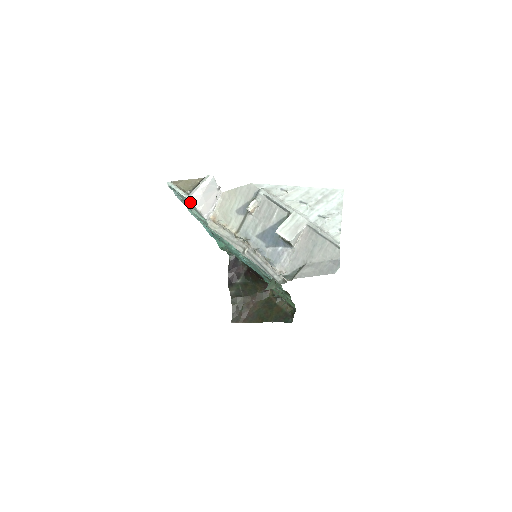
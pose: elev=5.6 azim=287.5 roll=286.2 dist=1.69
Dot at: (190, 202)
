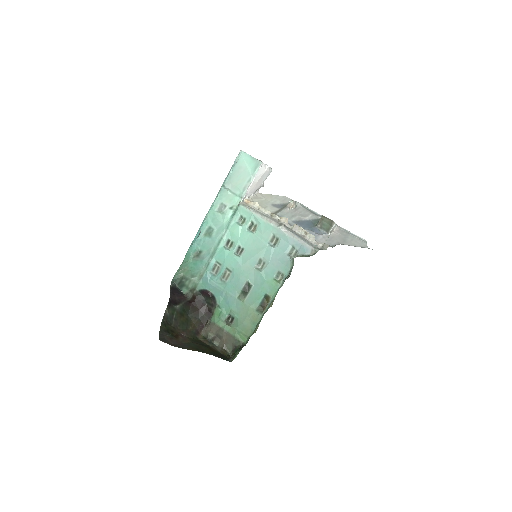
Dot at: (259, 167)
